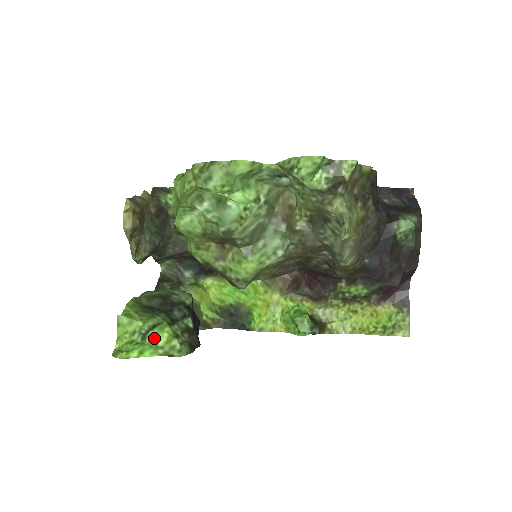
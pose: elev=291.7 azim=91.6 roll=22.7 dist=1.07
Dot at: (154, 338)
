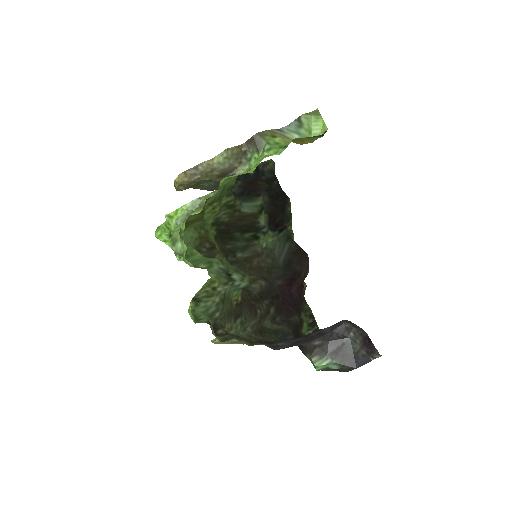
Dot at: occluded
